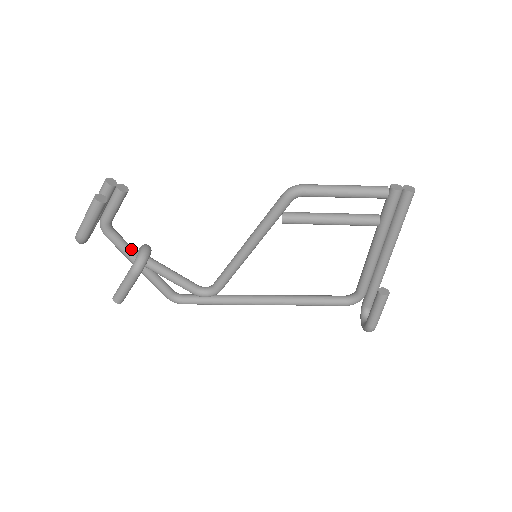
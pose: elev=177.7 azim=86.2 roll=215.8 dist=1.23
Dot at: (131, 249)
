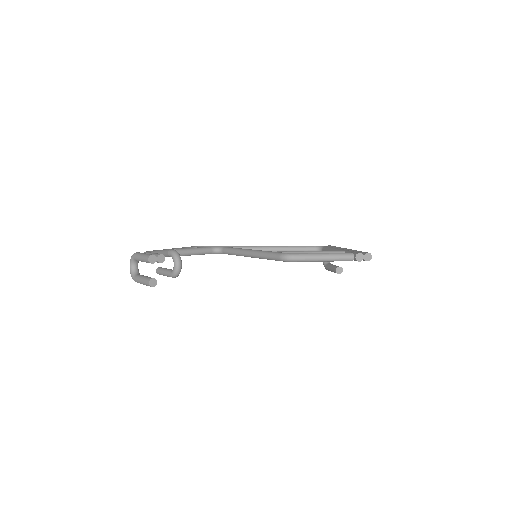
Dot at: (165, 254)
